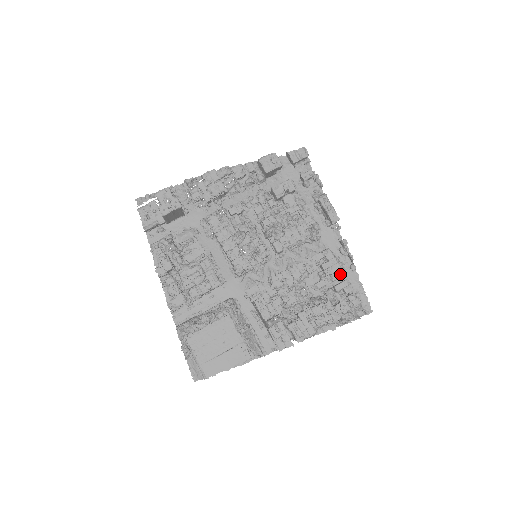
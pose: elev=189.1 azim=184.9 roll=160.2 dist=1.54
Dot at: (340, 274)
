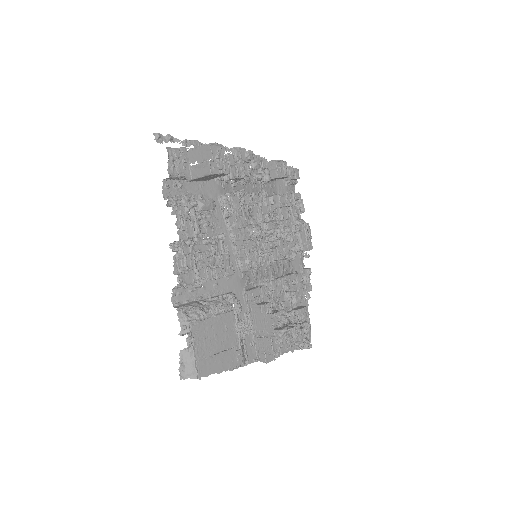
Dot at: (301, 300)
